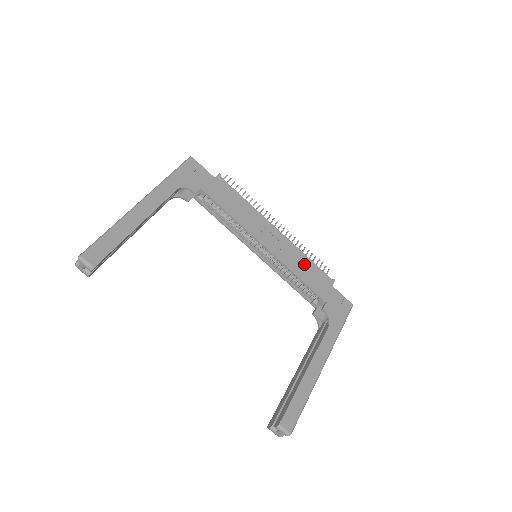
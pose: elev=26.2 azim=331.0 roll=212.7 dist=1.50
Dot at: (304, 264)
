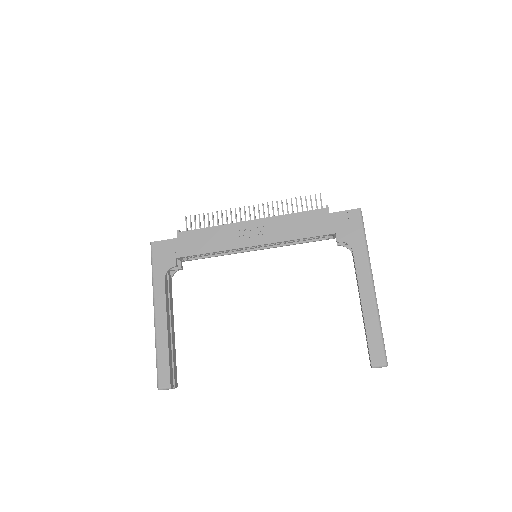
Dot at: (292, 223)
